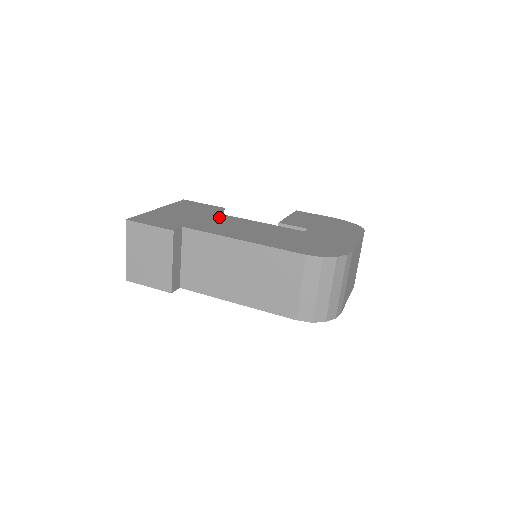
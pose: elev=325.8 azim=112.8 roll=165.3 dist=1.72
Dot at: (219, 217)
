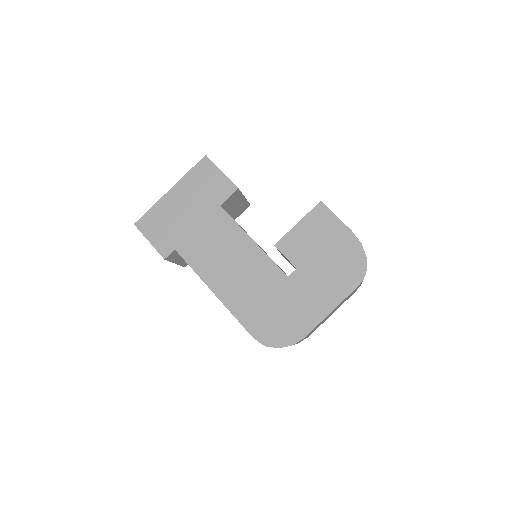
Dot at: (219, 223)
